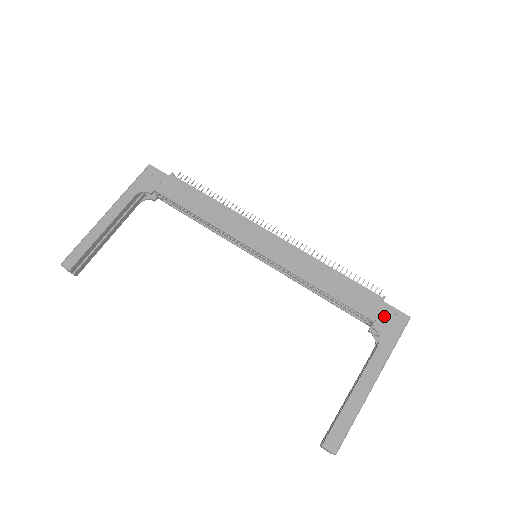
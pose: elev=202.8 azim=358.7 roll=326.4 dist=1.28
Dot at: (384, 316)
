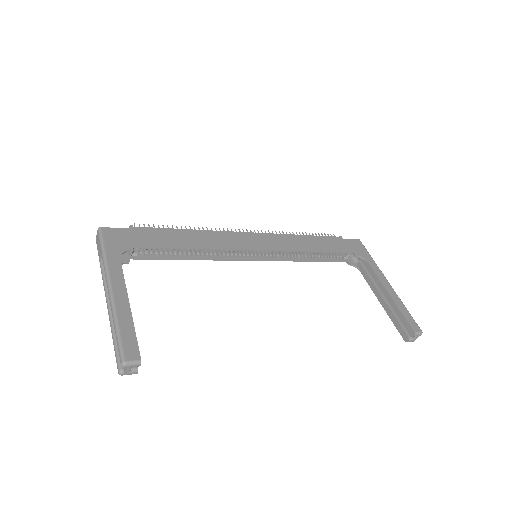
Dot at: (352, 246)
